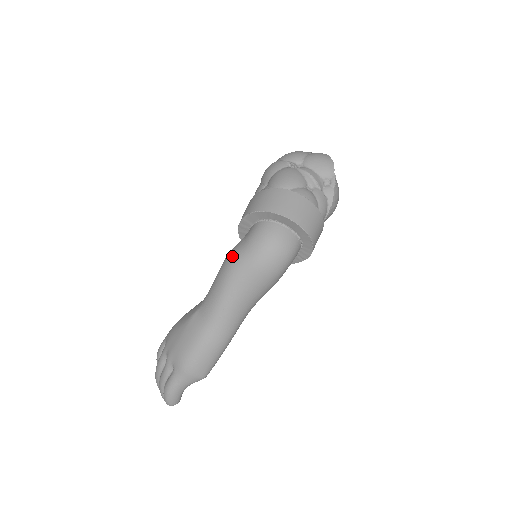
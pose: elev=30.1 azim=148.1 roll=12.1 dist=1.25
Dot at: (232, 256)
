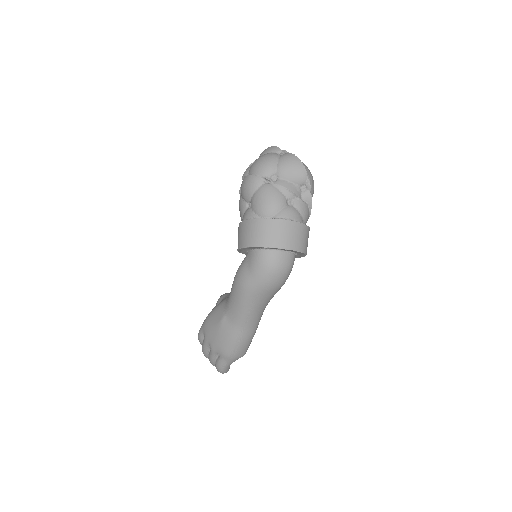
Dot at: (242, 281)
